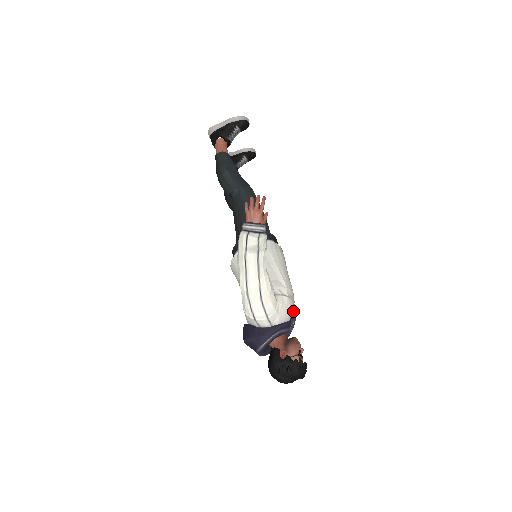
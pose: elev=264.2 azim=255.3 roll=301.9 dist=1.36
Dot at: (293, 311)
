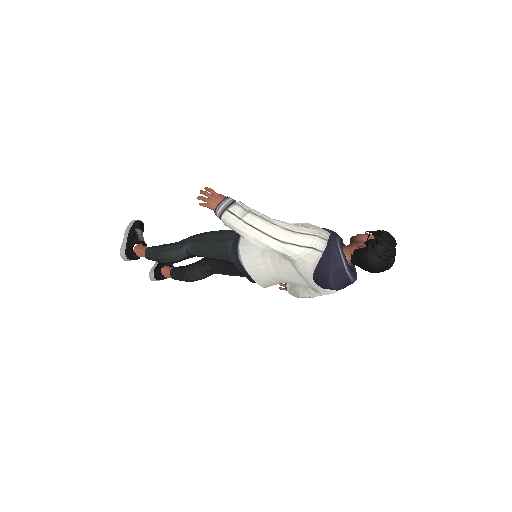
Dot at: (325, 229)
